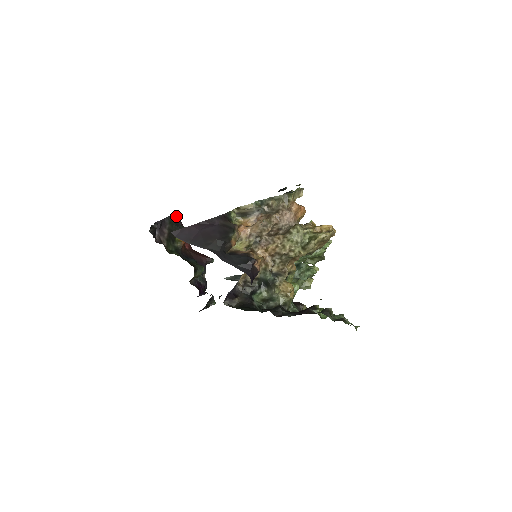
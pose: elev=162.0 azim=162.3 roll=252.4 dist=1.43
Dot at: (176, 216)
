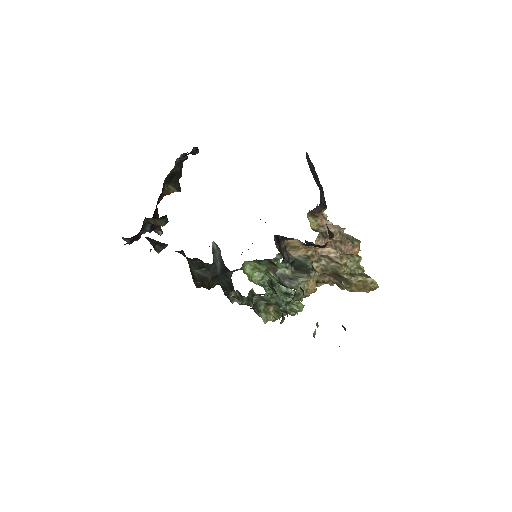
Dot at: (180, 175)
